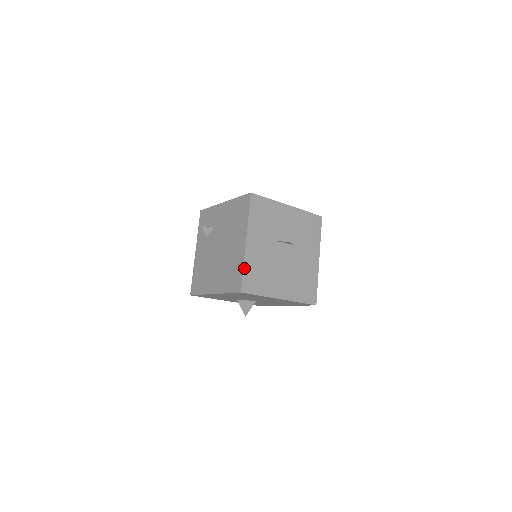
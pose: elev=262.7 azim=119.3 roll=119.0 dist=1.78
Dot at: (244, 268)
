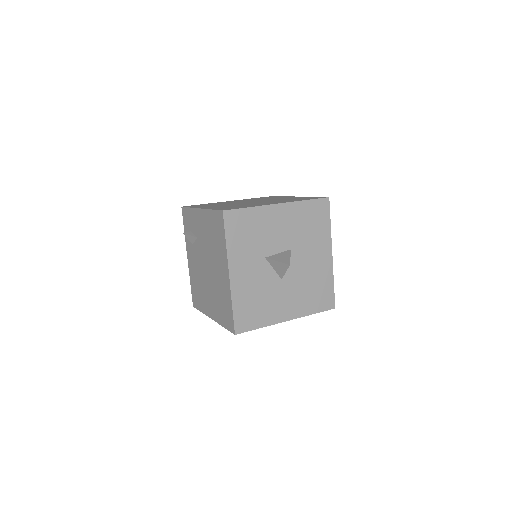
Dot at: (233, 306)
